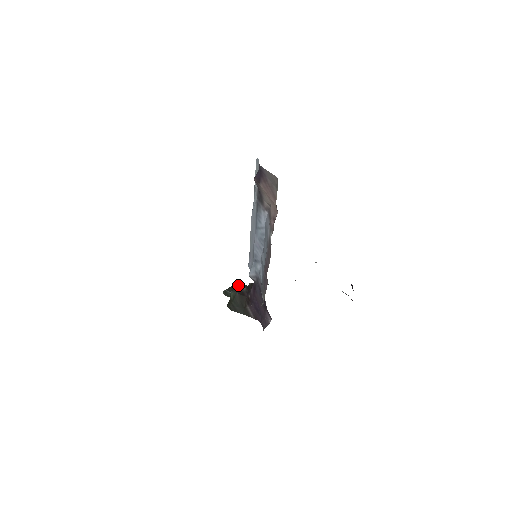
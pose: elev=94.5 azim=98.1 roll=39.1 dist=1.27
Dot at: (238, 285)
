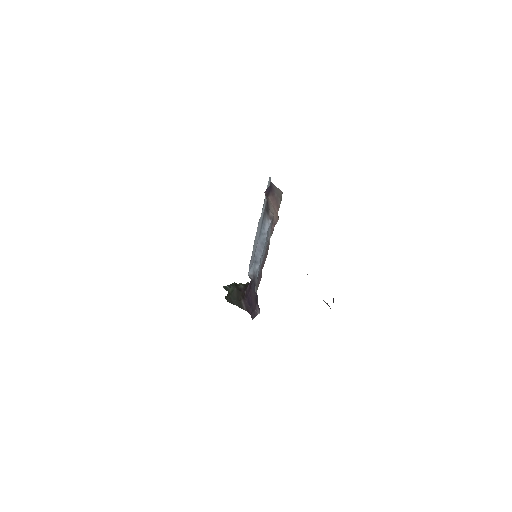
Dot at: occluded
